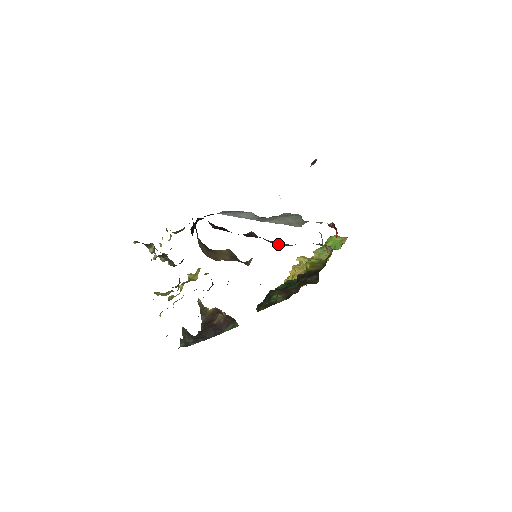
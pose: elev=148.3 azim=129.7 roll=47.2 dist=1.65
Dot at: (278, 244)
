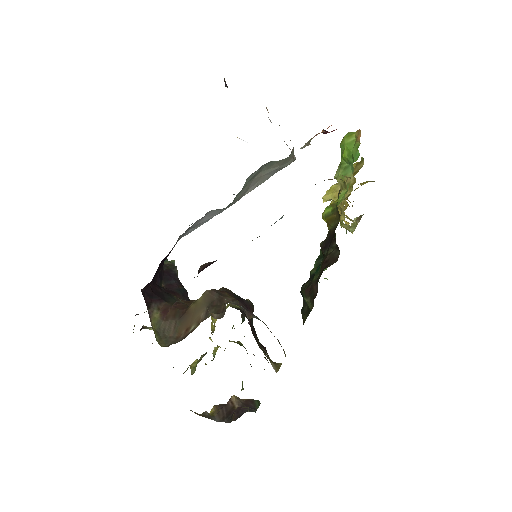
Dot at: occluded
